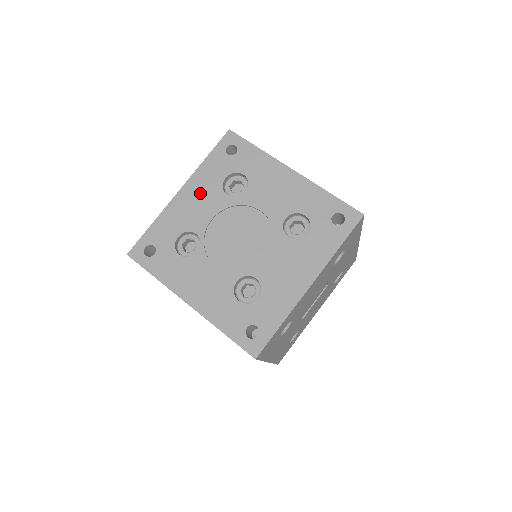
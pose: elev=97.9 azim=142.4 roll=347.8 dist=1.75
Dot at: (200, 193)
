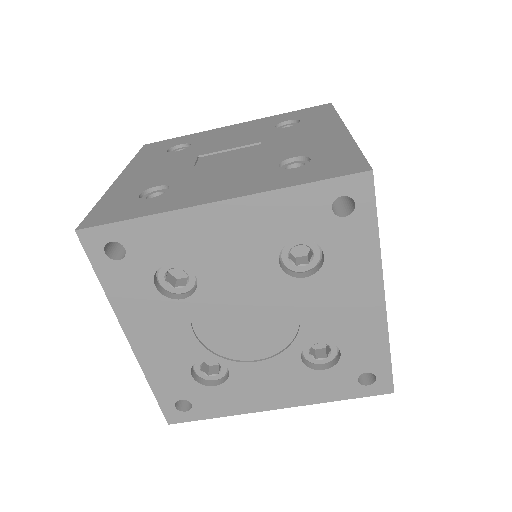
Dot at: (245, 231)
